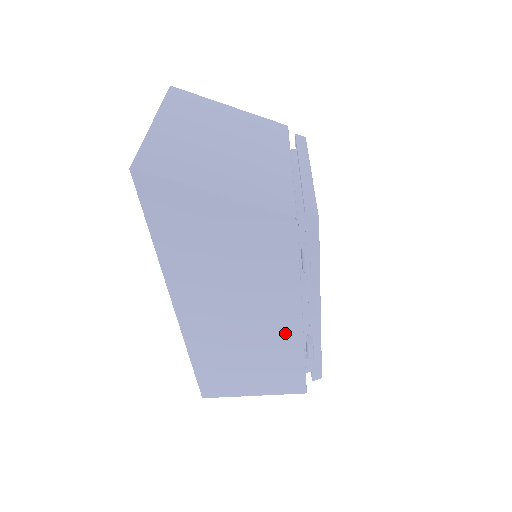
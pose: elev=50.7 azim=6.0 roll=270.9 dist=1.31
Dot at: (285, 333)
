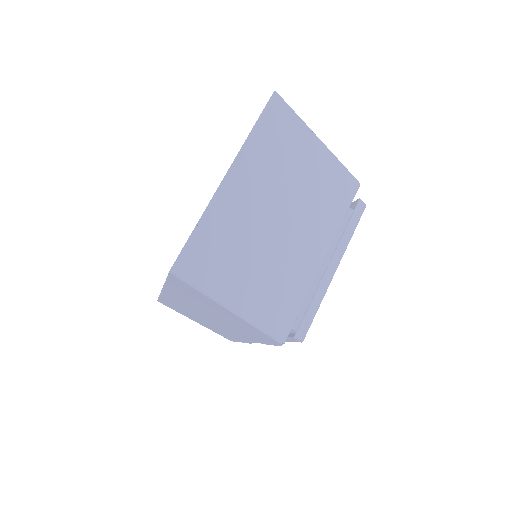
Dot at: (236, 336)
